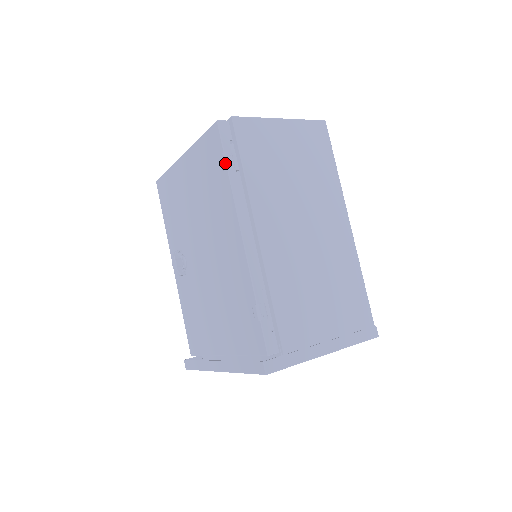
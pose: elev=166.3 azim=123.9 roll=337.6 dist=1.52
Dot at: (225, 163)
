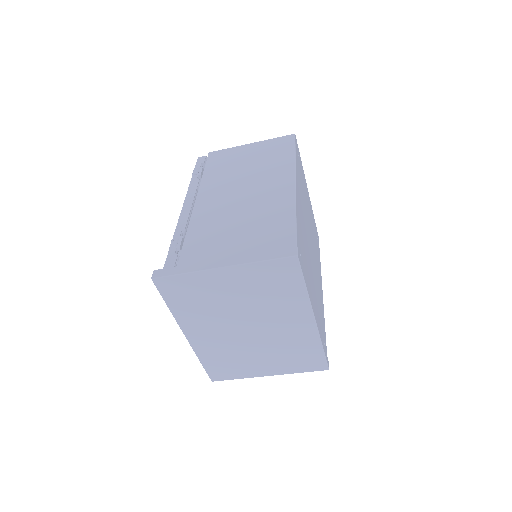
Dot at: (192, 174)
